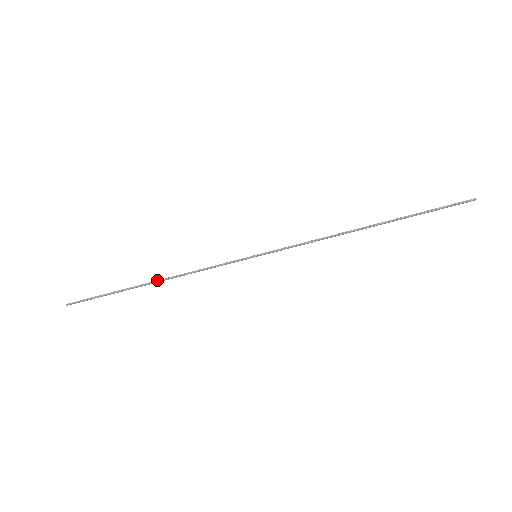
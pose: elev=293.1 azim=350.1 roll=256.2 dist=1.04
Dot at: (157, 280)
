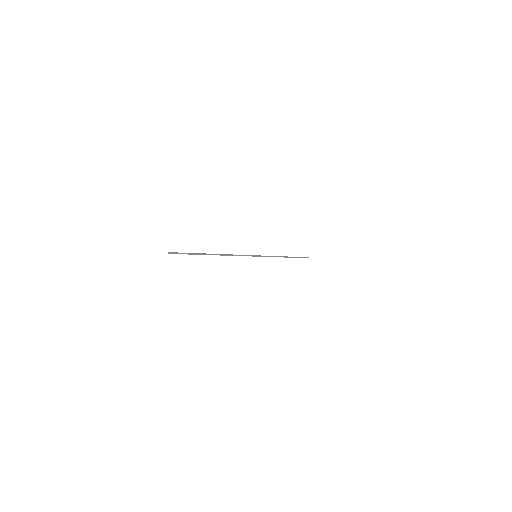
Dot at: (218, 254)
